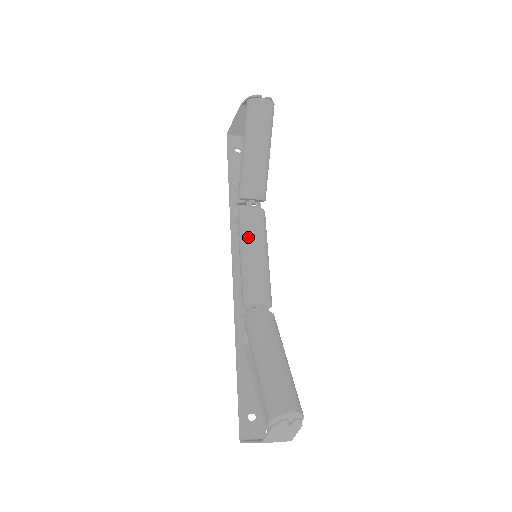
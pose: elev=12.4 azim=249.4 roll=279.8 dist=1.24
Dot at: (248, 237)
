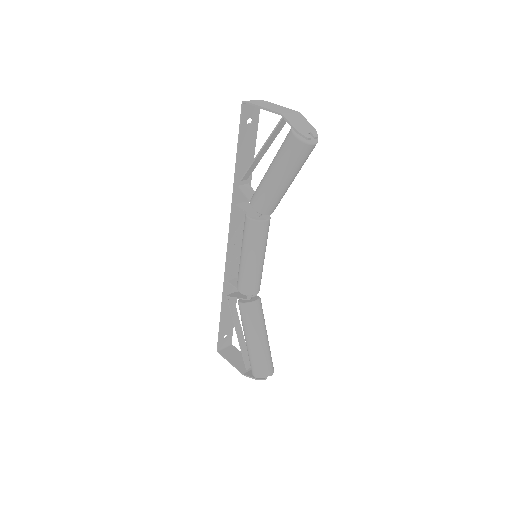
Dot at: (255, 248)
